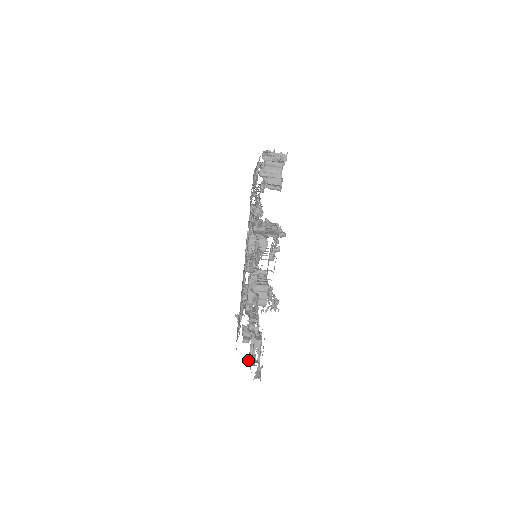
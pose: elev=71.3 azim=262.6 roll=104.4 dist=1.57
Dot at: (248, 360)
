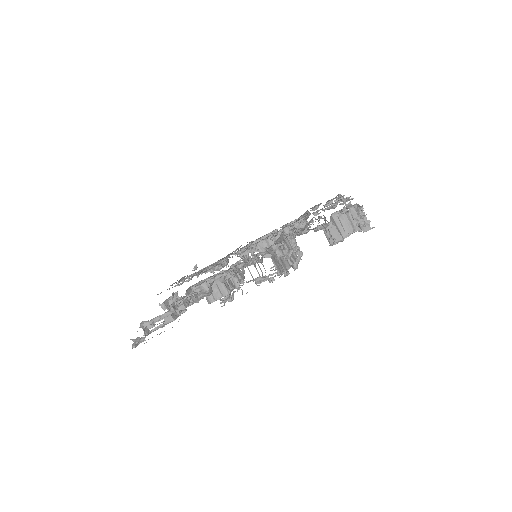
Dot at: (146, 321)
